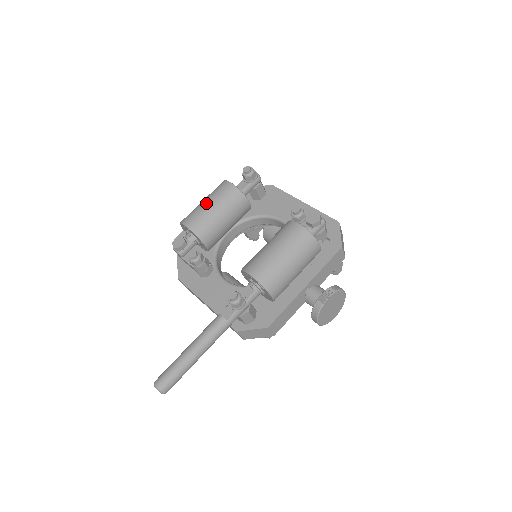
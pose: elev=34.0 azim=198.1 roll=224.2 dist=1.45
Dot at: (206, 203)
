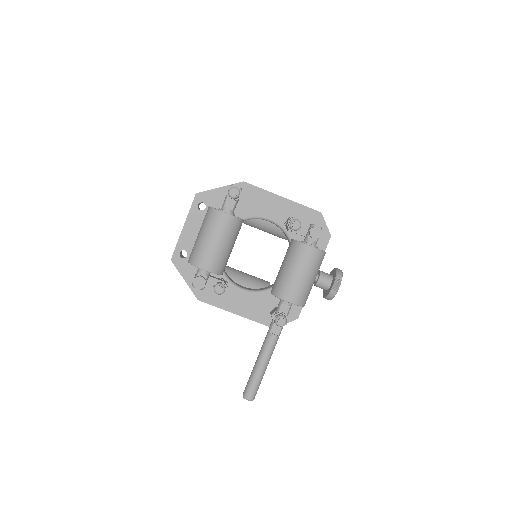
Dot at: (213, 242)
